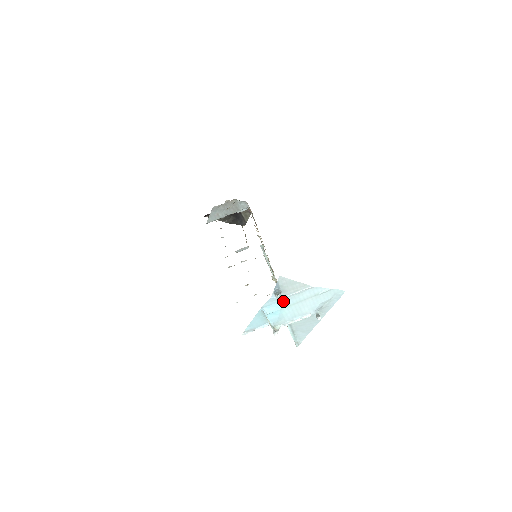
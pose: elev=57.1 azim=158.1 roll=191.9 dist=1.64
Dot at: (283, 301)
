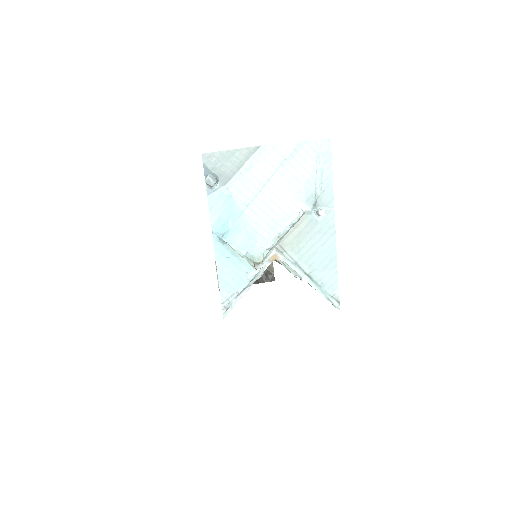
Dot at: (232, 195)
